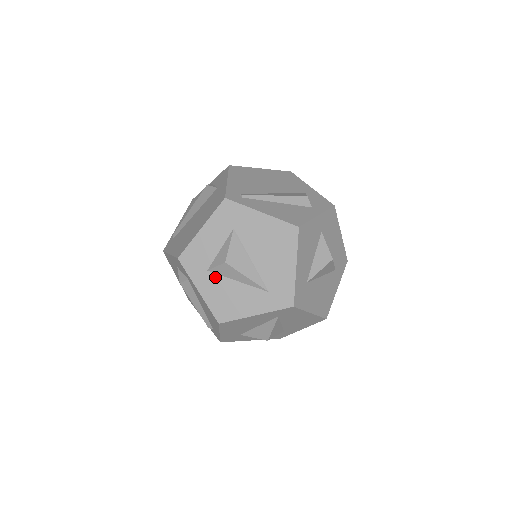
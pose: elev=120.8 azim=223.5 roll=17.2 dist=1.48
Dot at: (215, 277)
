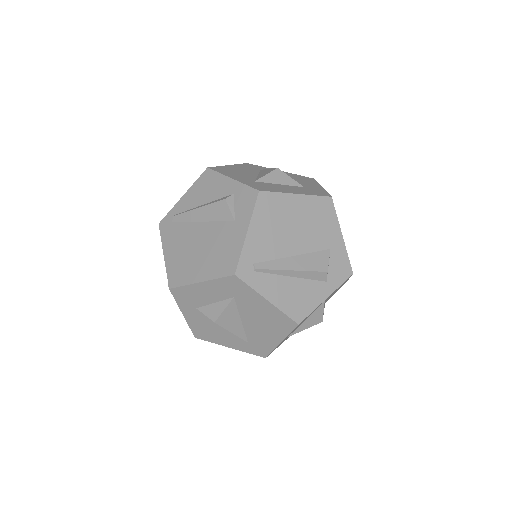
Dot at: (202, 315)
